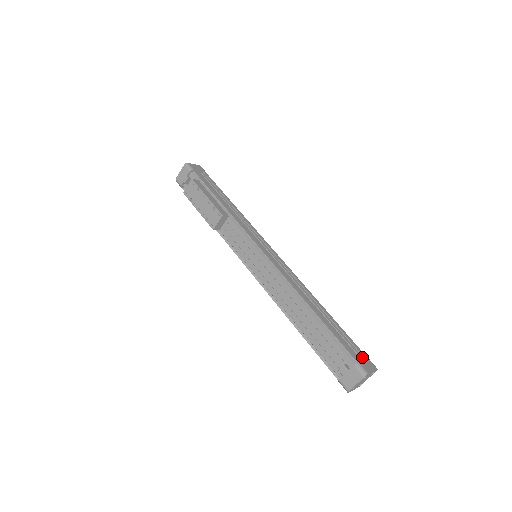
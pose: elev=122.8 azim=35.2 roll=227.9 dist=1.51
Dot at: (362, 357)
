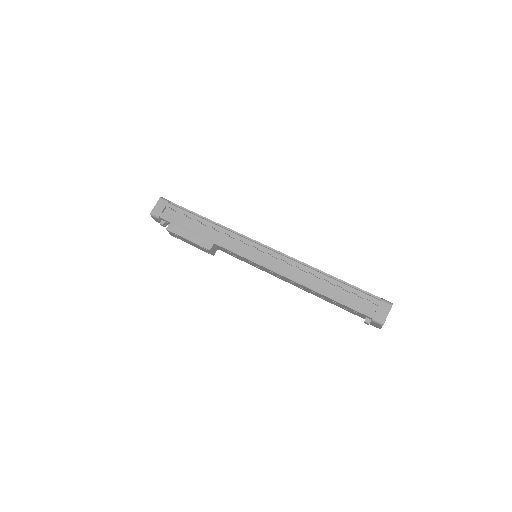
Dot at: (376, 303)
